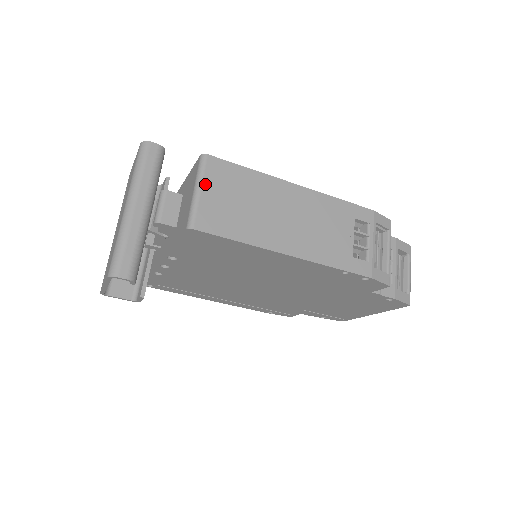
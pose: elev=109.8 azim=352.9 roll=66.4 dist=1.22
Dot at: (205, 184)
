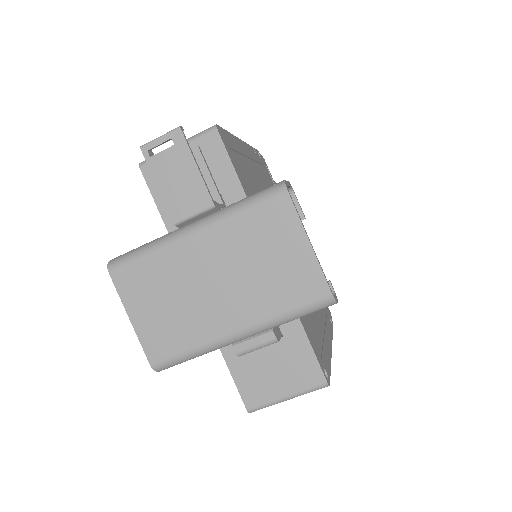
Dot at: (298, 395)
